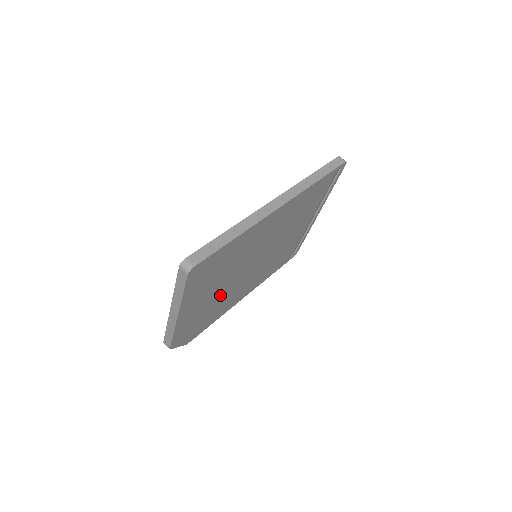
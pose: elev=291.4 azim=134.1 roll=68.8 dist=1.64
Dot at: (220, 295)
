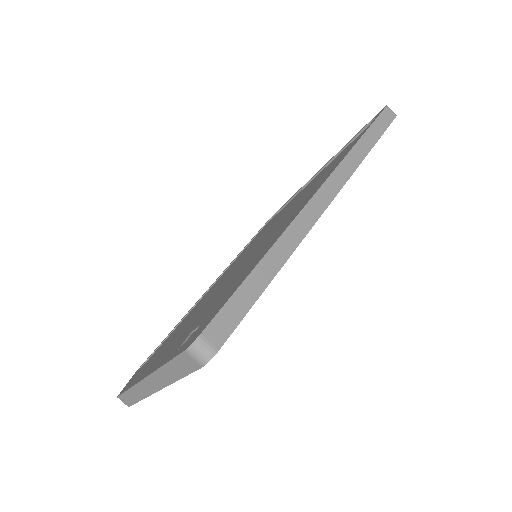
Dot at: occluded
